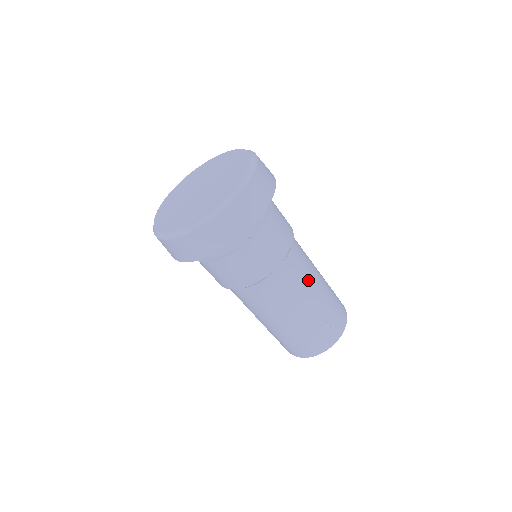
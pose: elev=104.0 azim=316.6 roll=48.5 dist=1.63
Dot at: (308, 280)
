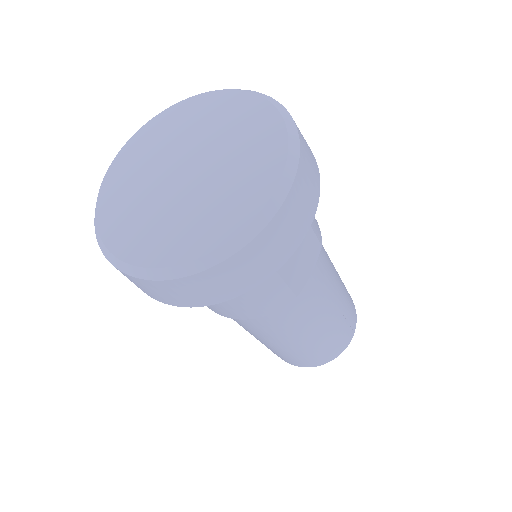
Dot at: (332, 275)
